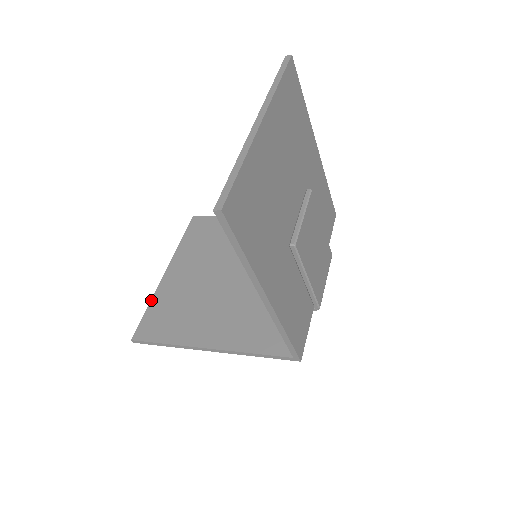
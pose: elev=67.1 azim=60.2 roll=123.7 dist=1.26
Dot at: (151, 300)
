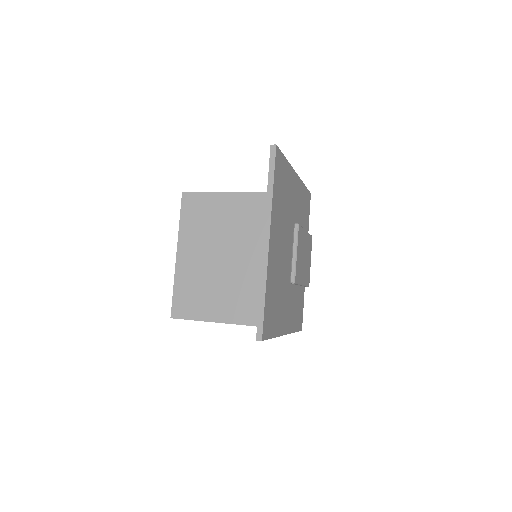
Dot at: (174, 282)
